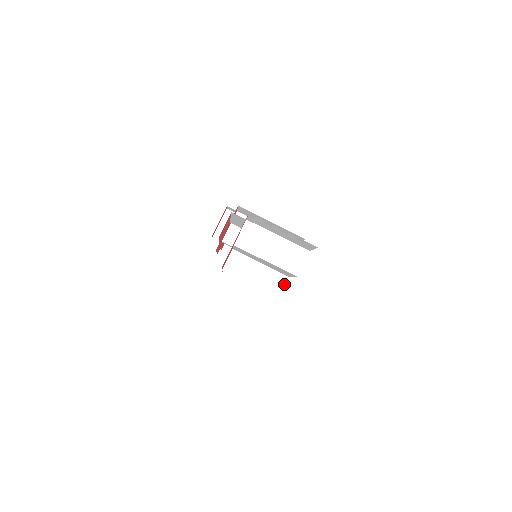
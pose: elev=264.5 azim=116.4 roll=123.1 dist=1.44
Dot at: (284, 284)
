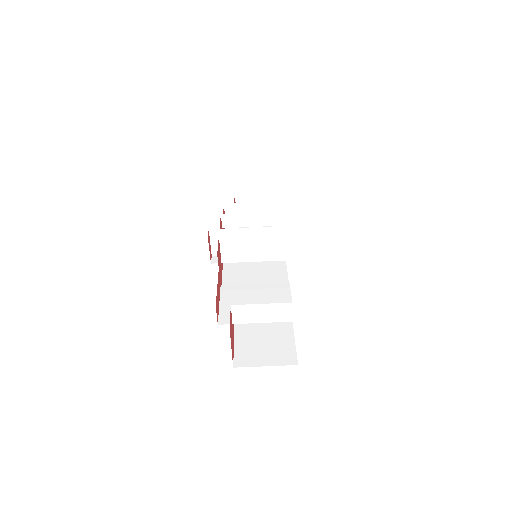
Dot at: occluded
